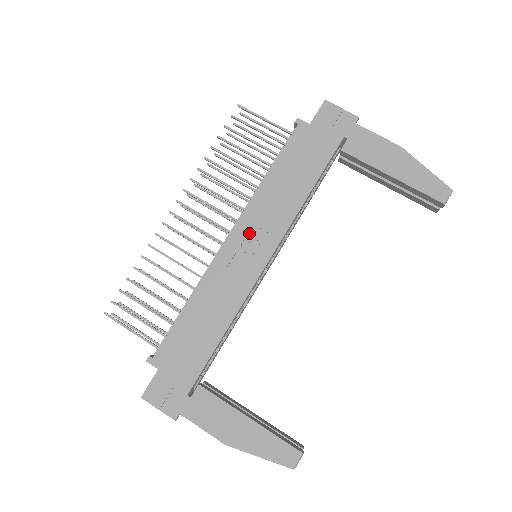
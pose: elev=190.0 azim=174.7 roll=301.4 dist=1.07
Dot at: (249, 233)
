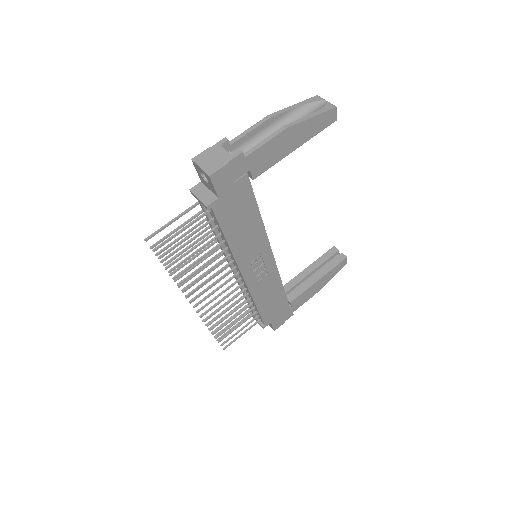
Dot at: (252, 265)
